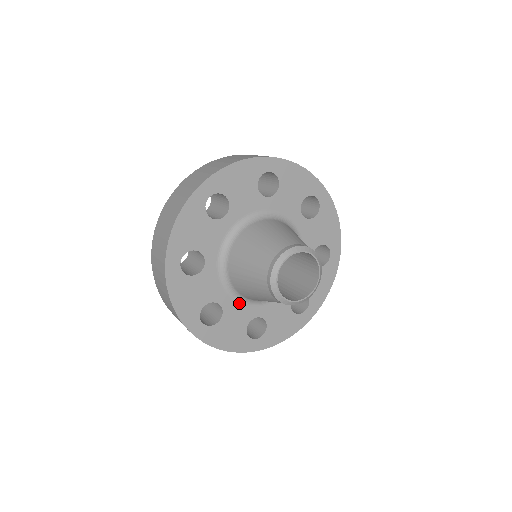
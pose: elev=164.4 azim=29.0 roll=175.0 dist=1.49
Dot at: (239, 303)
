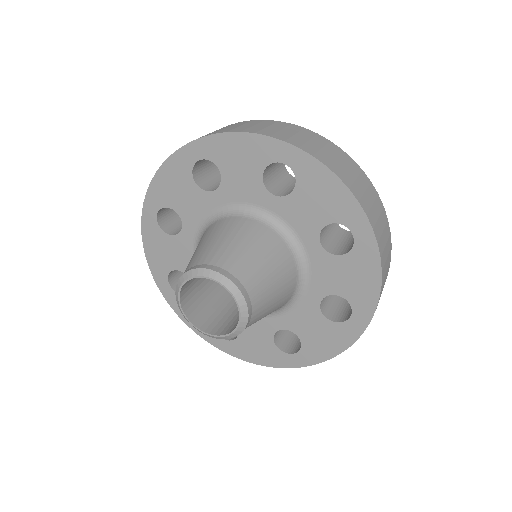
Dot at: occluded
